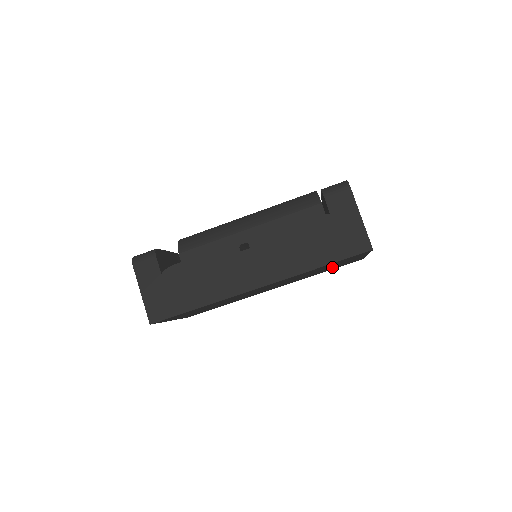
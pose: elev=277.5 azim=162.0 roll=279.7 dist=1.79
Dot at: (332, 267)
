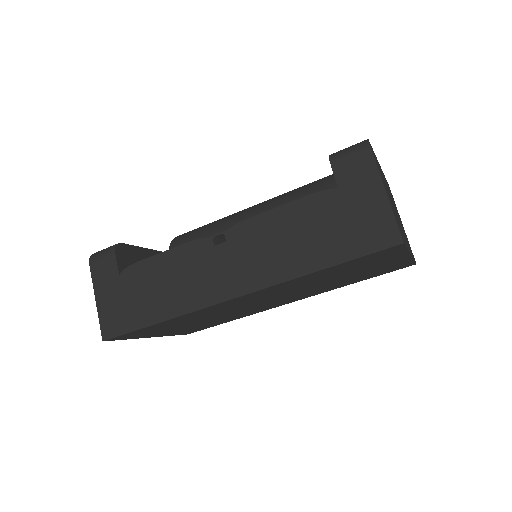
Dot at: (362, 273)
